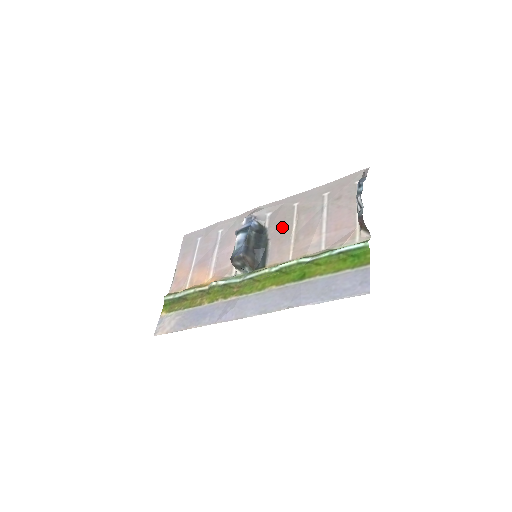
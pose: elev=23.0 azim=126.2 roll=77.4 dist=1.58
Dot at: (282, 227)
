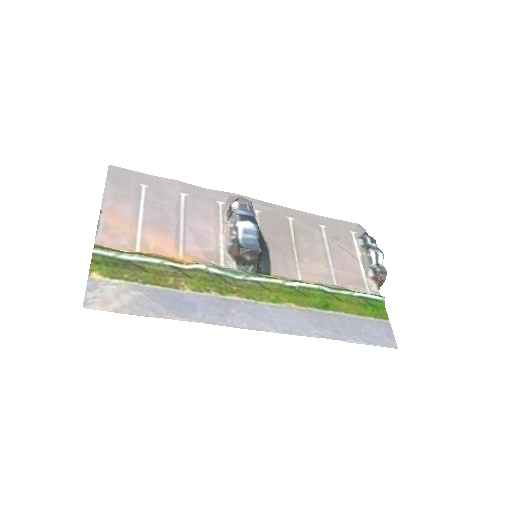
Dot at: (280, 236)
